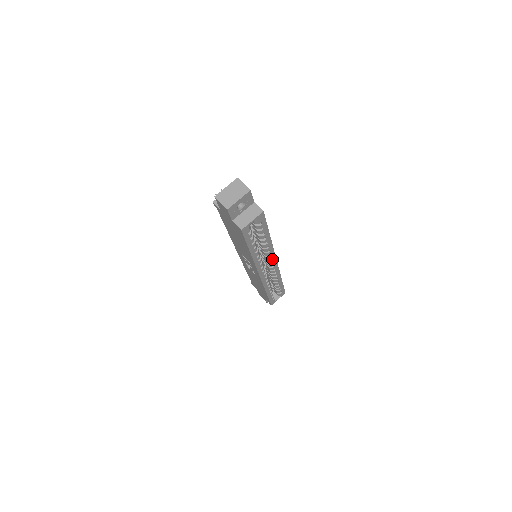
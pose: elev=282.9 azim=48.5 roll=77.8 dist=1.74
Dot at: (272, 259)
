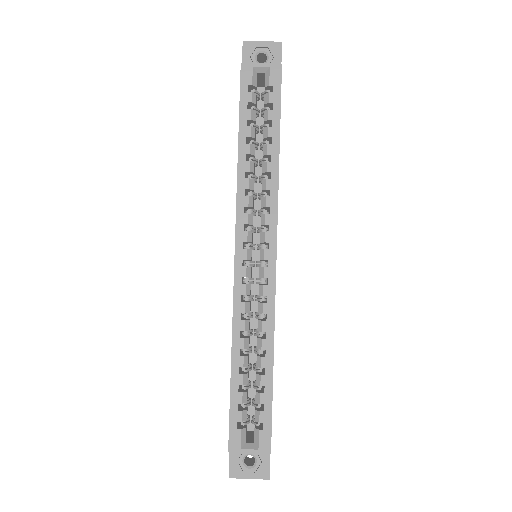
Dot at: (269, 232)
